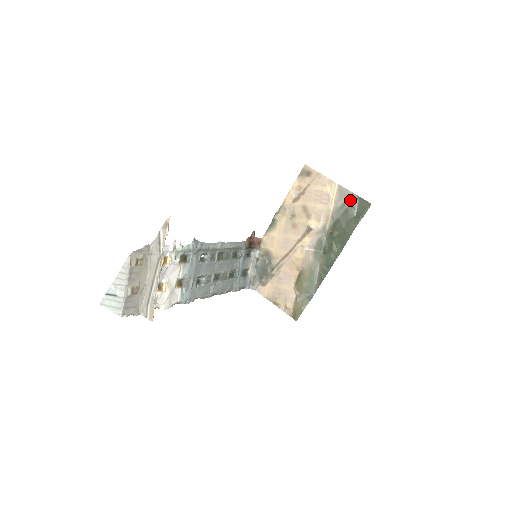
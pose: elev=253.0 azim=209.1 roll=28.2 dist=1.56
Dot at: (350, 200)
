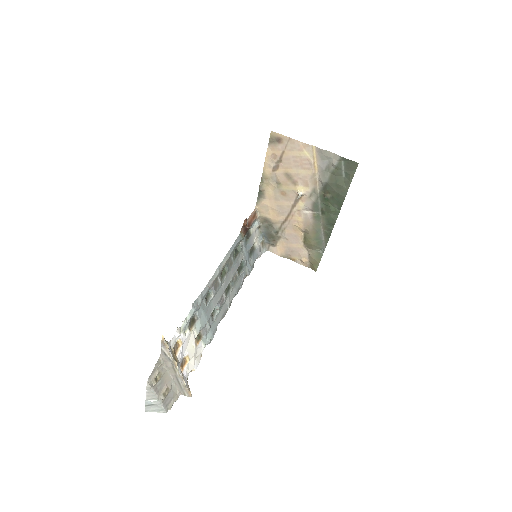
Dot at: (334, 163)
